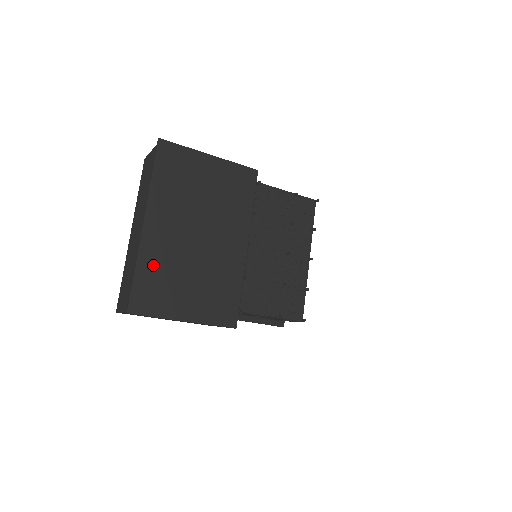
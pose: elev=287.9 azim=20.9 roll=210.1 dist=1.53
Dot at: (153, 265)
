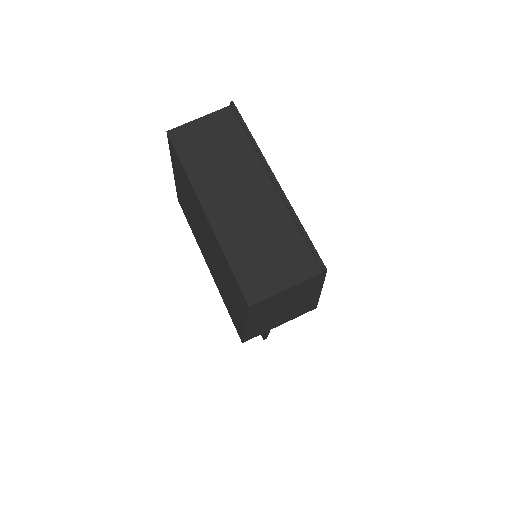
Dot at: occluded
